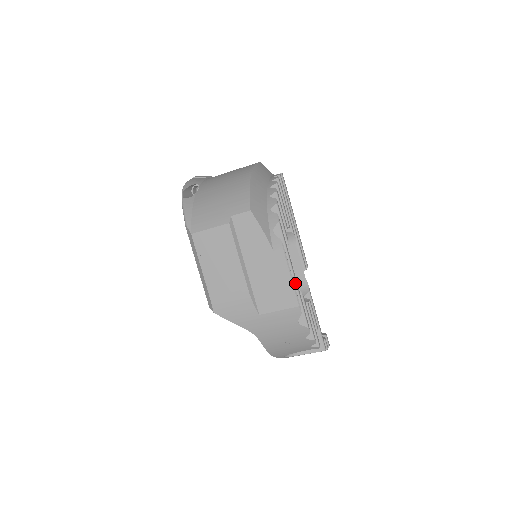
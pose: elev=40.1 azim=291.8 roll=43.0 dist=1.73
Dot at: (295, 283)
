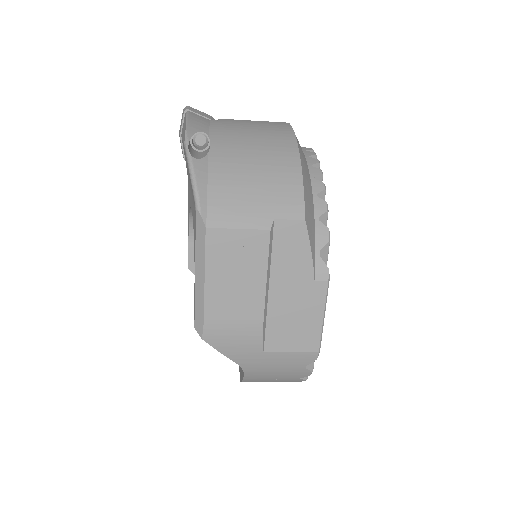
Dot at: occluded
